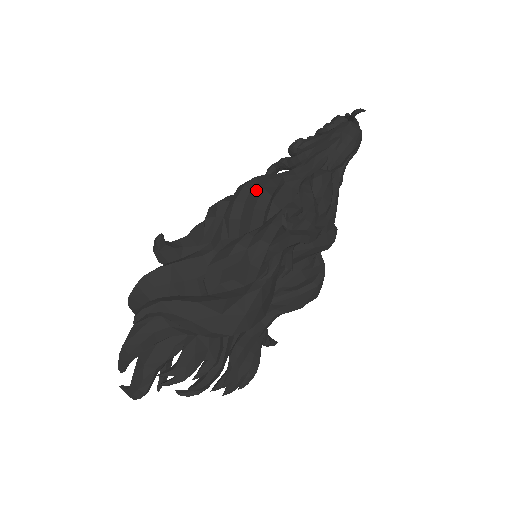
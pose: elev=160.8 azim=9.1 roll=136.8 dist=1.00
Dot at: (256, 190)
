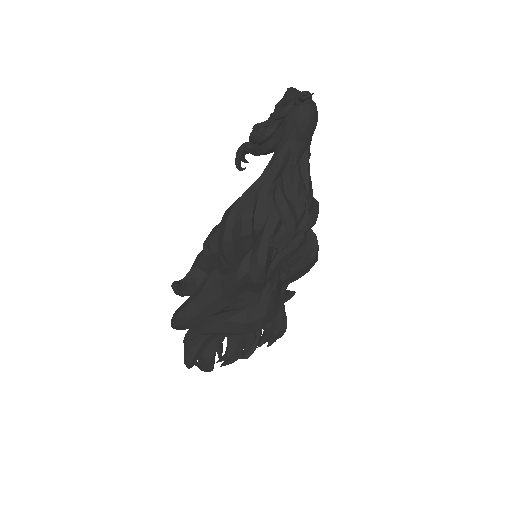
Dot at: (237, 222)
